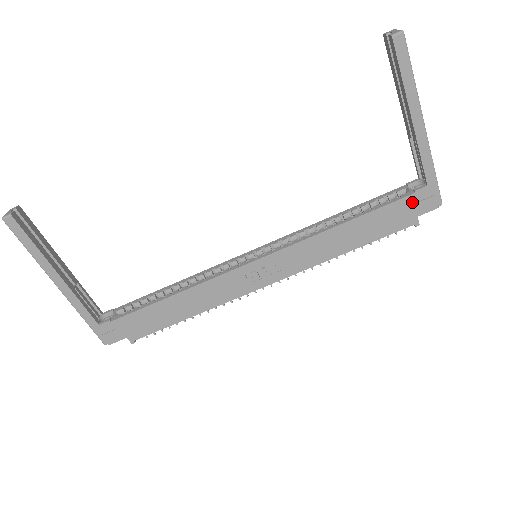
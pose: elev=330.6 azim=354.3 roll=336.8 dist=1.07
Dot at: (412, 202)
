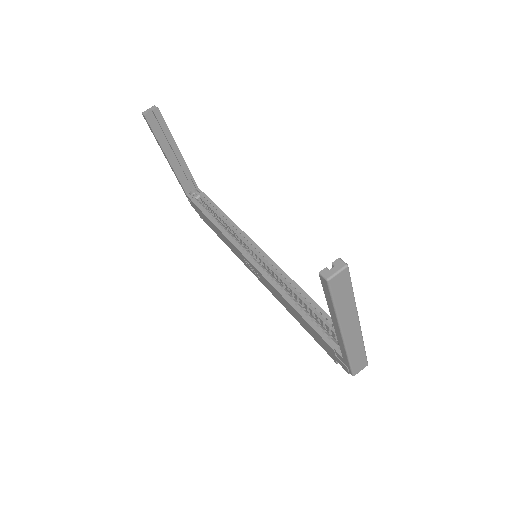
Dot at: (332, 351)
